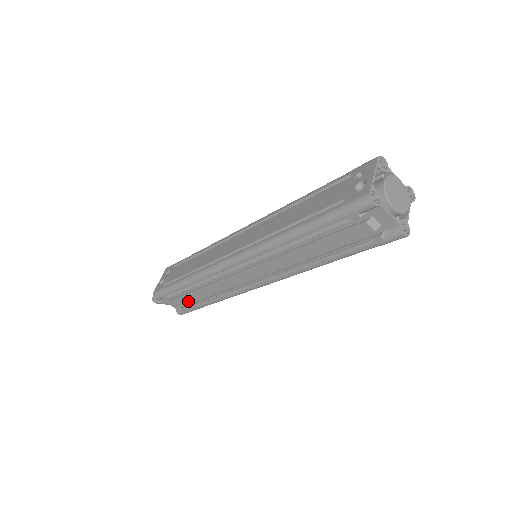
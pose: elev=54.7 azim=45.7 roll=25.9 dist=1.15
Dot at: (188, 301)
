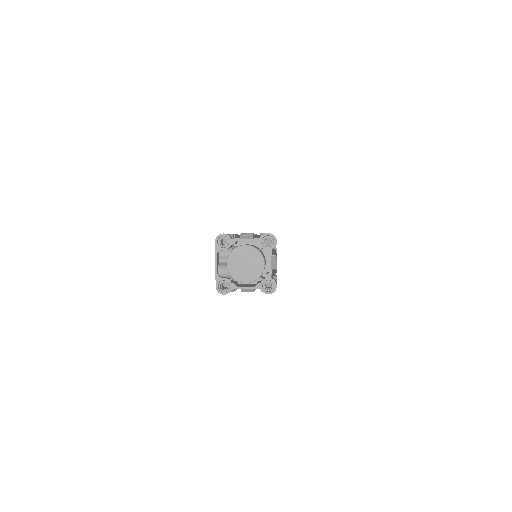
Dot at: occluded
